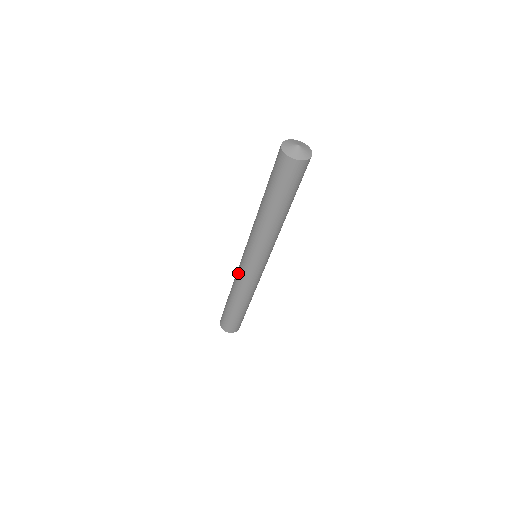
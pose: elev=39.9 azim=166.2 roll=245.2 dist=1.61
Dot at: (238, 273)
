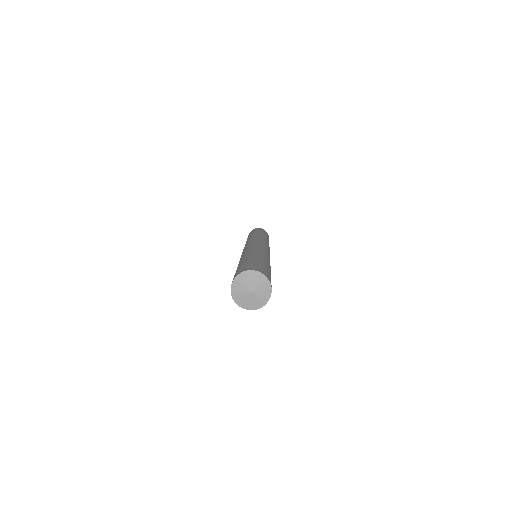
Dot at: occluded
